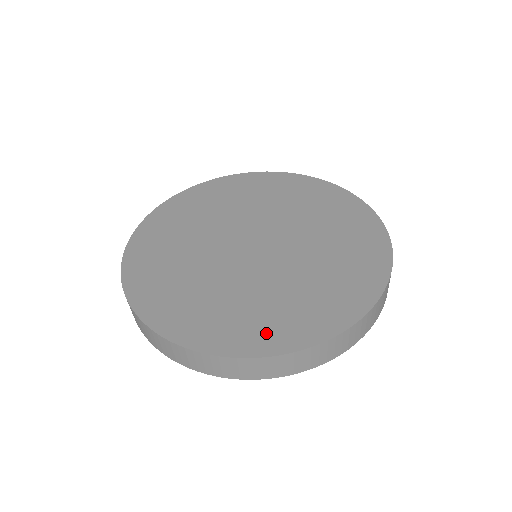
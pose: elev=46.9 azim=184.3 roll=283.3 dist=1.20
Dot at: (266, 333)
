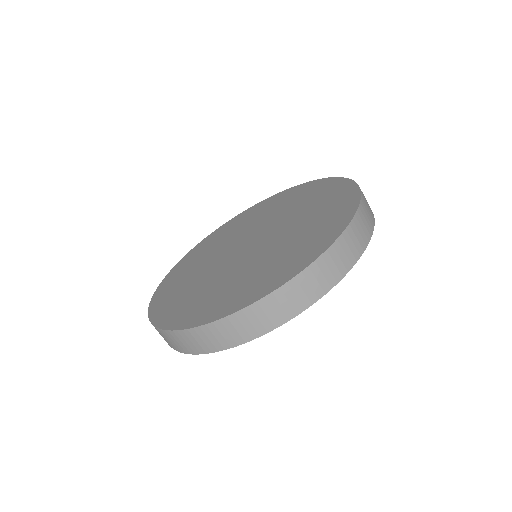
Dot at: (197, 312)
